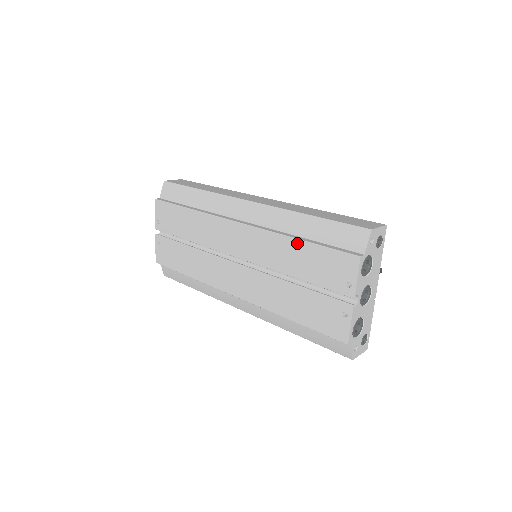
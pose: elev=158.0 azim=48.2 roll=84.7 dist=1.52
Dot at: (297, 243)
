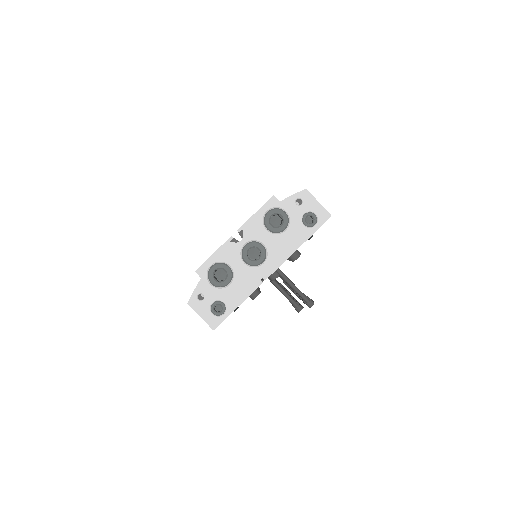
Dot at: occluded
